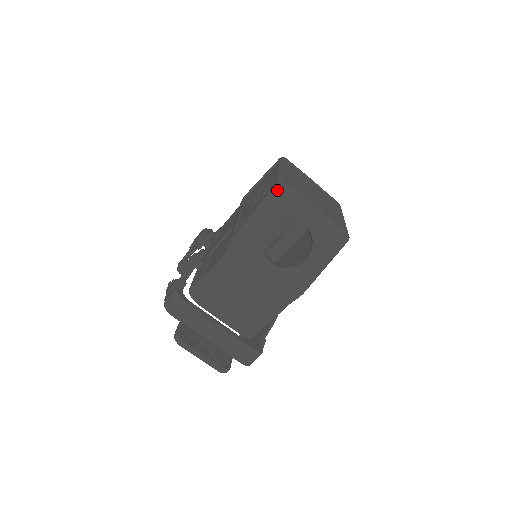
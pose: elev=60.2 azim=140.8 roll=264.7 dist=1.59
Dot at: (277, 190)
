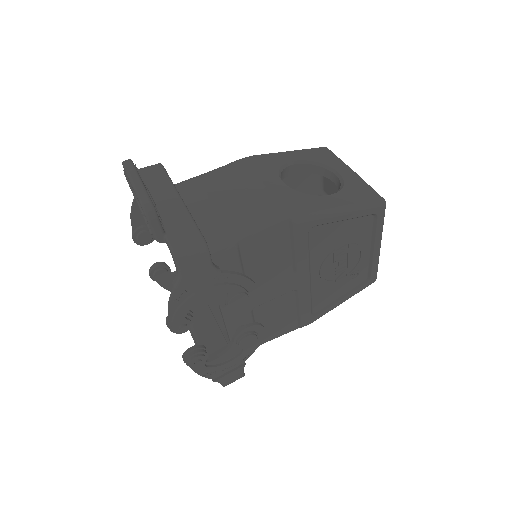
Dot at: (319, 148)
